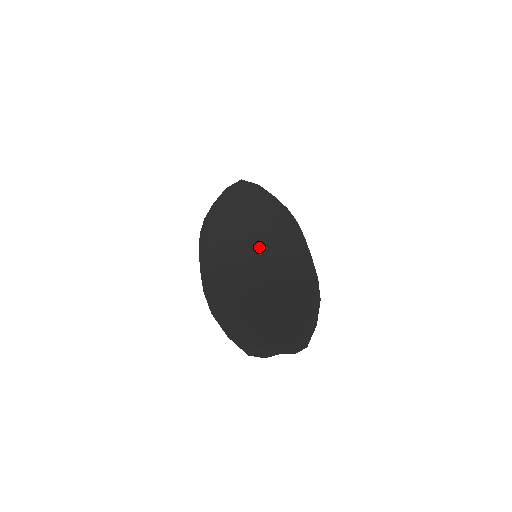
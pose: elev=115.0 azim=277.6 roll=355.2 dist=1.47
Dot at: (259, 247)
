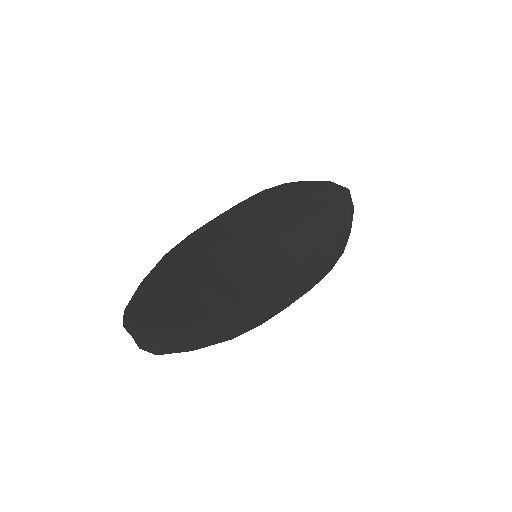
Dot at: (271, 252)
